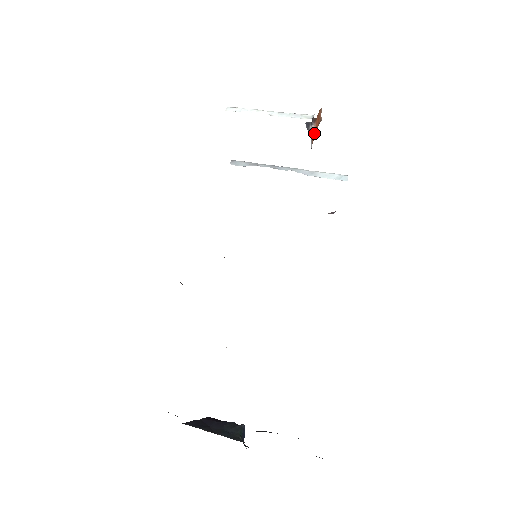
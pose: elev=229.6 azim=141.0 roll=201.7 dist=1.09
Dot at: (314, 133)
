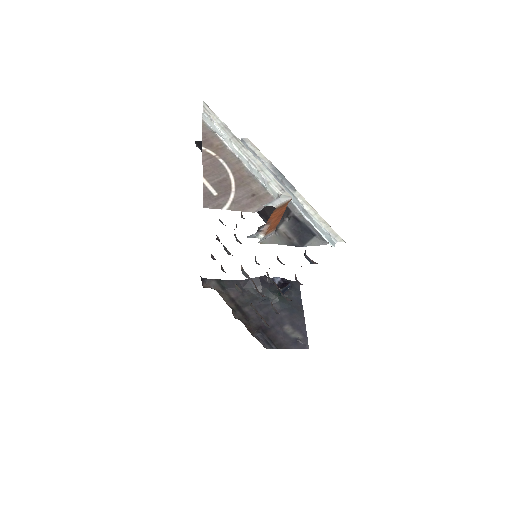
Dot at: (273, 225)
